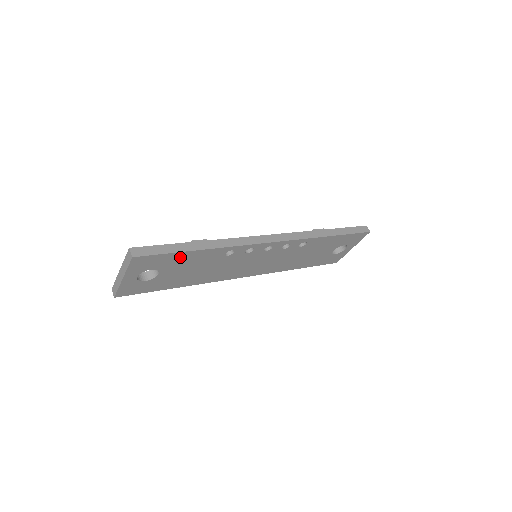
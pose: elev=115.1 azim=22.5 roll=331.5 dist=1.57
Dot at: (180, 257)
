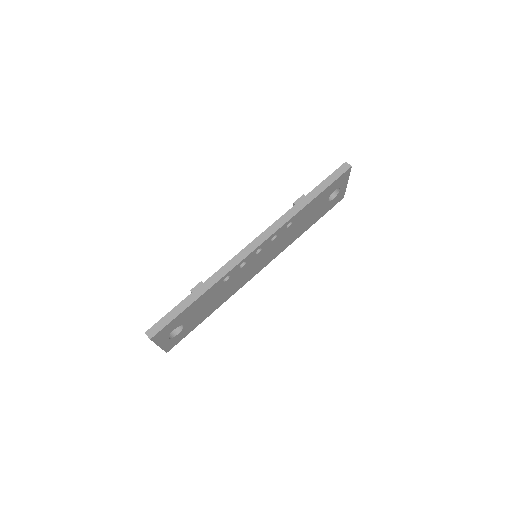
Dot at: (187, 311)
